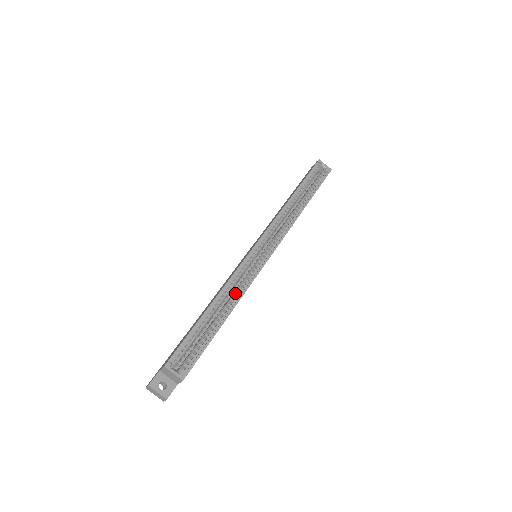
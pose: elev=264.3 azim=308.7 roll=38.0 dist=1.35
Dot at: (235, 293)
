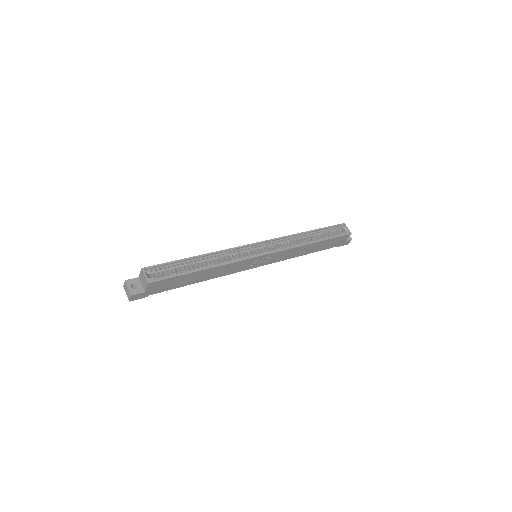
Dot at: (222, 262)
